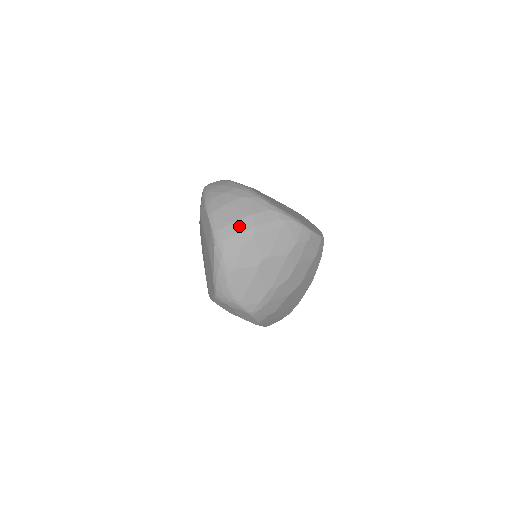
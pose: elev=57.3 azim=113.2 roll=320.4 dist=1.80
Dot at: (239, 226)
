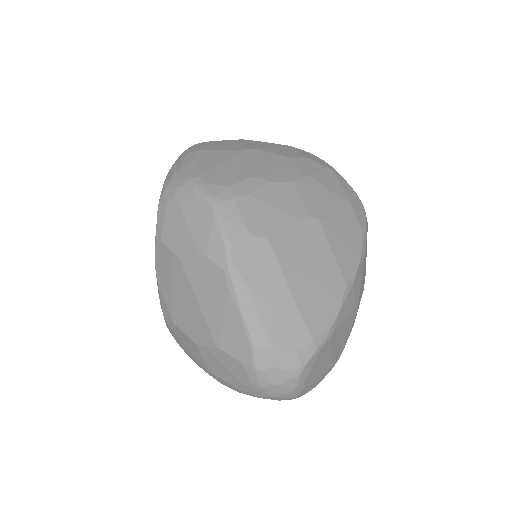
Dot at: occluded
